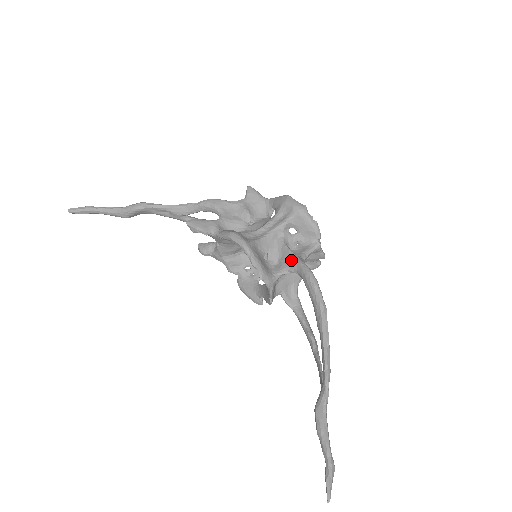
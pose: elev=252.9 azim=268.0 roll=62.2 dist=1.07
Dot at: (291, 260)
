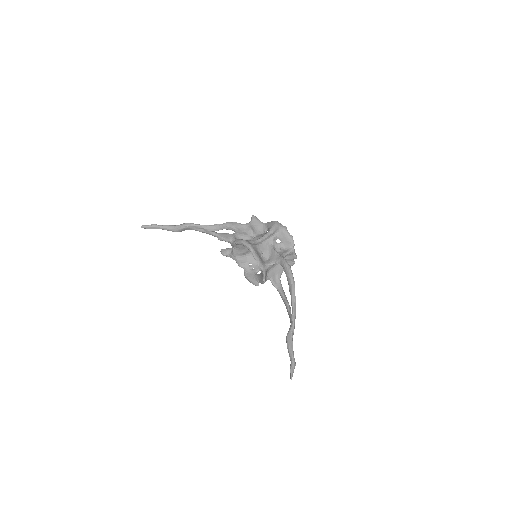
Dot at: (276, 257)
